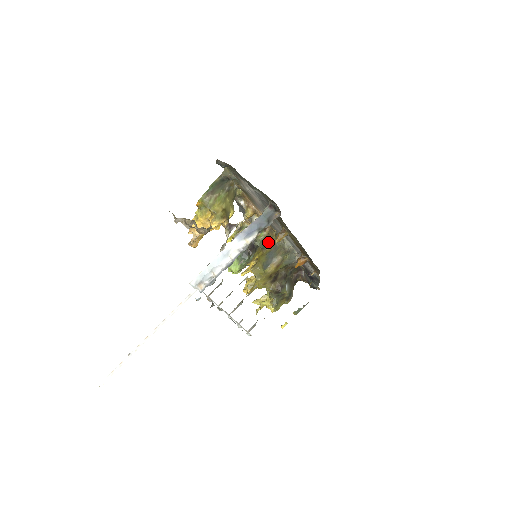
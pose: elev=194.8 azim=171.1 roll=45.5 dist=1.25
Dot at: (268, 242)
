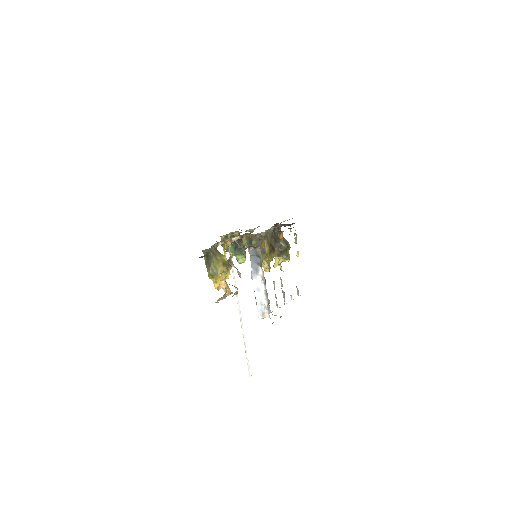
Dot at: (250, 239)
